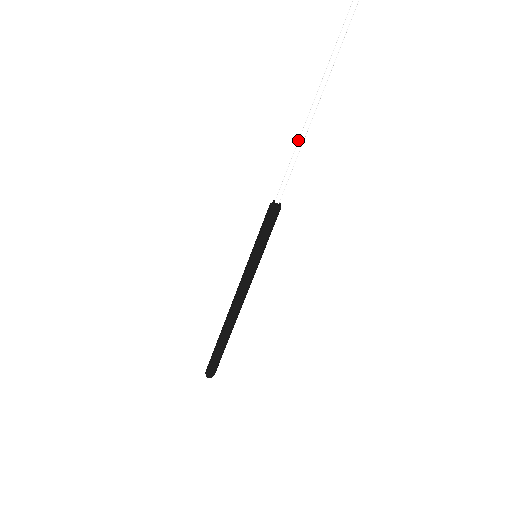
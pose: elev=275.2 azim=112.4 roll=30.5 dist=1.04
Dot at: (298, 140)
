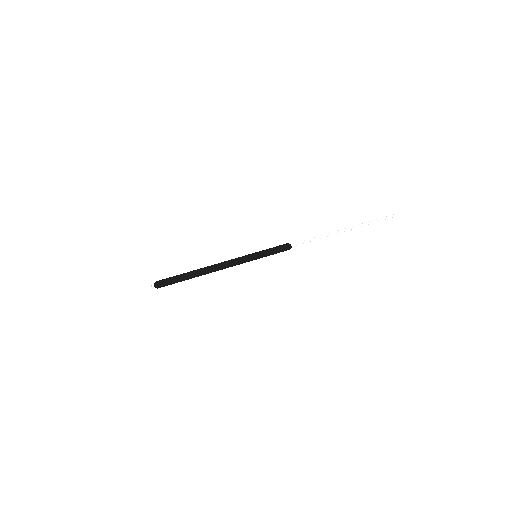
Dot at: occluded
